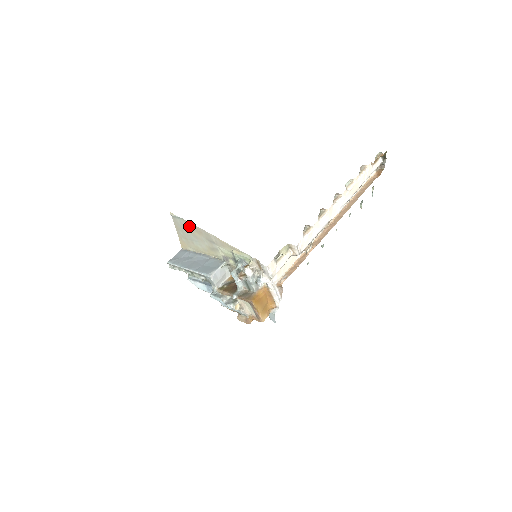
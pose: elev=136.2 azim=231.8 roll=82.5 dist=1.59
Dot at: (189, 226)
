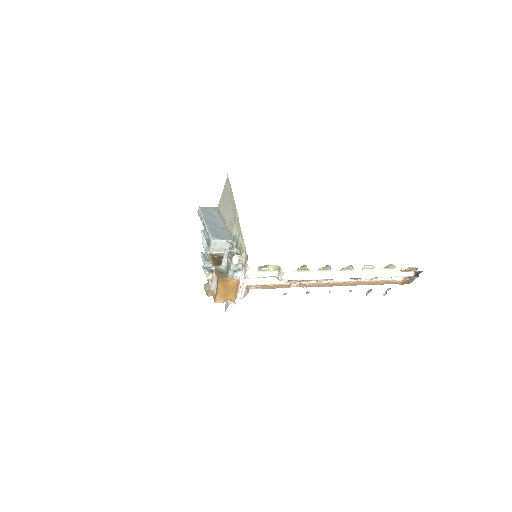
Dot at: (231, 194)
